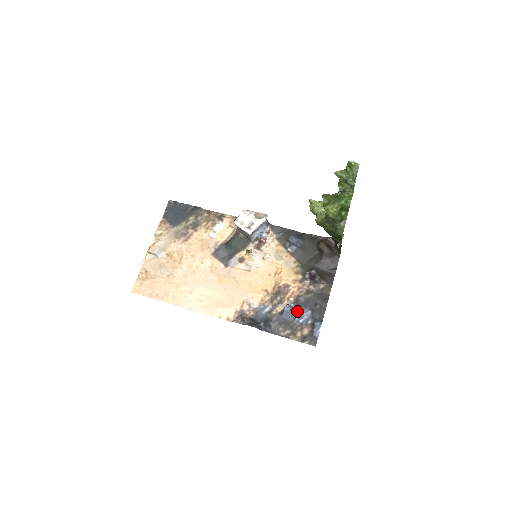
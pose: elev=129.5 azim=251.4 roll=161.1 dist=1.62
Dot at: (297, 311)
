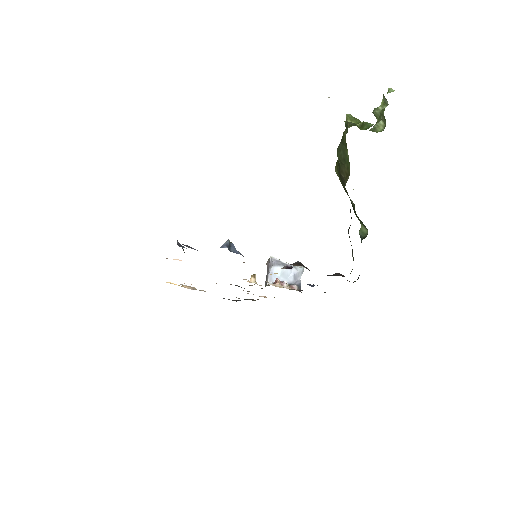
Dot at: (236, 253)
